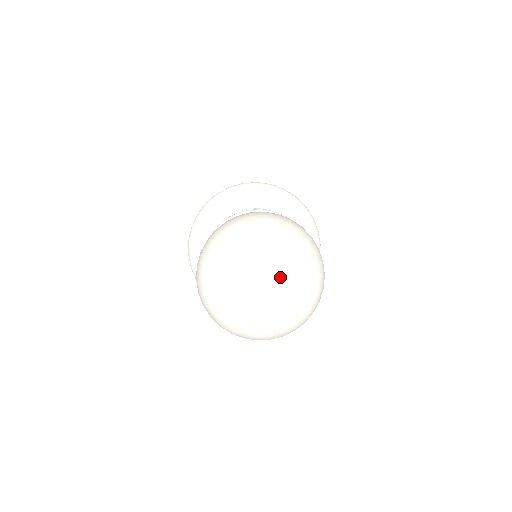
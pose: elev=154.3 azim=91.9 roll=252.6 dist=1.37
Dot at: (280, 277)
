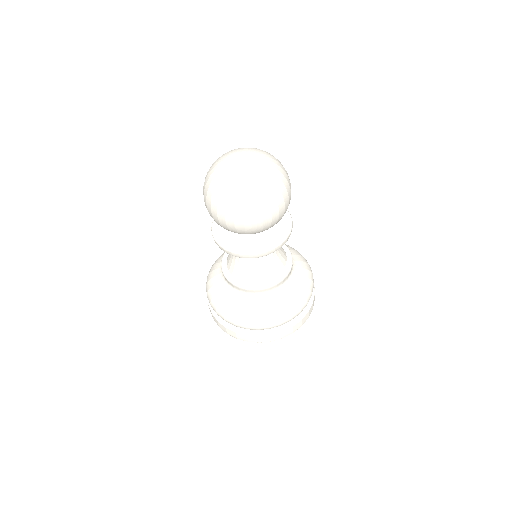
Dot at: (255, 154)
